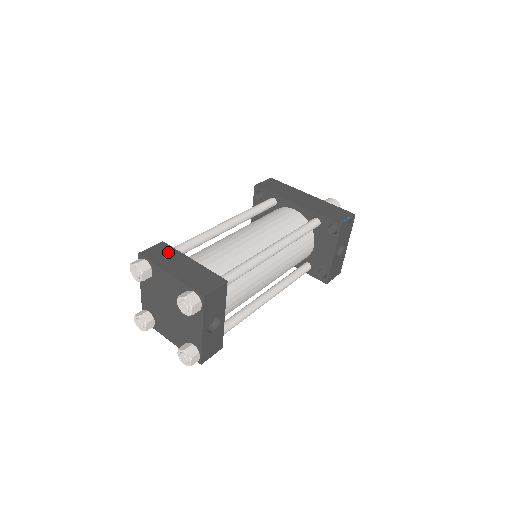
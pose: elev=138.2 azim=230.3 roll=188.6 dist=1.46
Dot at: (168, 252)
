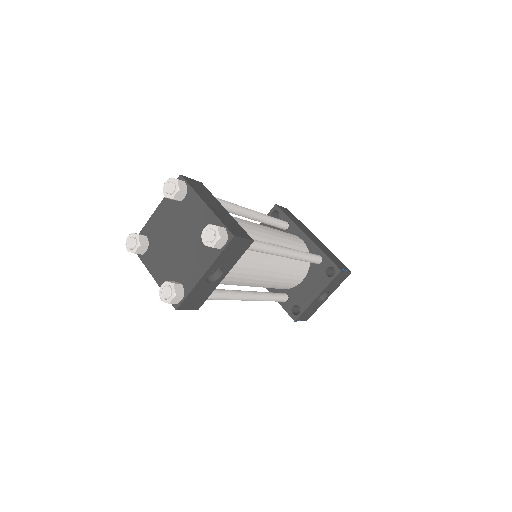
Dot at: (206, 191)
